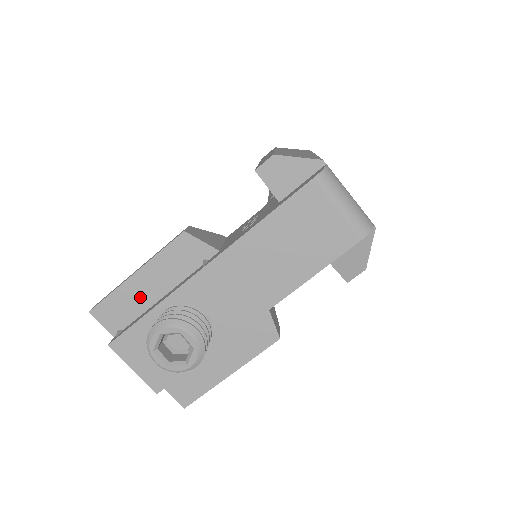
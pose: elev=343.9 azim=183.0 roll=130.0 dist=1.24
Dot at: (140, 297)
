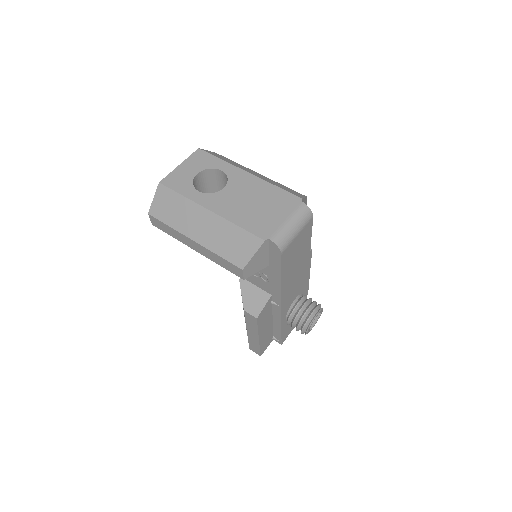
Dot at: (267, 332)
